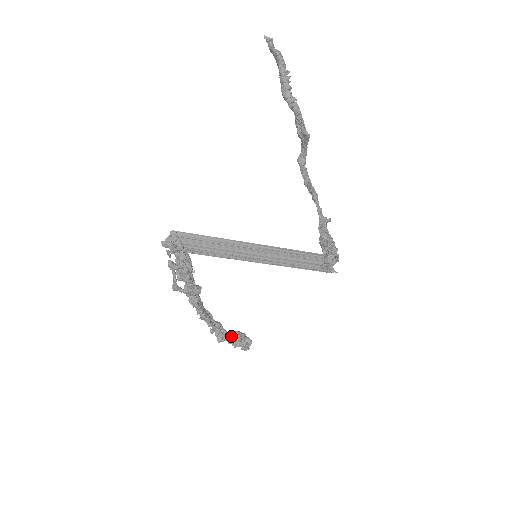
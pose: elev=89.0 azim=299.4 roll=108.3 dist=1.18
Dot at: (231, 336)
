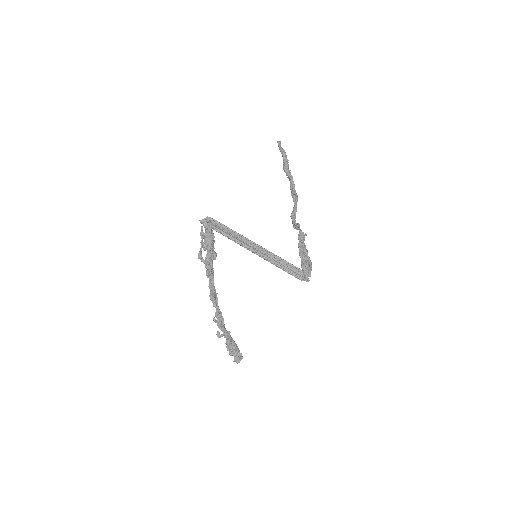
Dot at: (228, 337)
